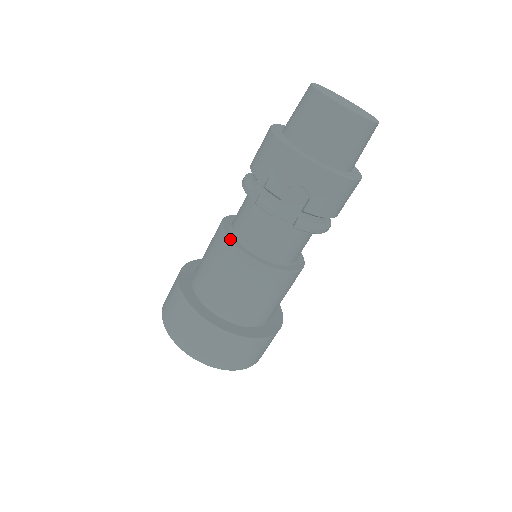
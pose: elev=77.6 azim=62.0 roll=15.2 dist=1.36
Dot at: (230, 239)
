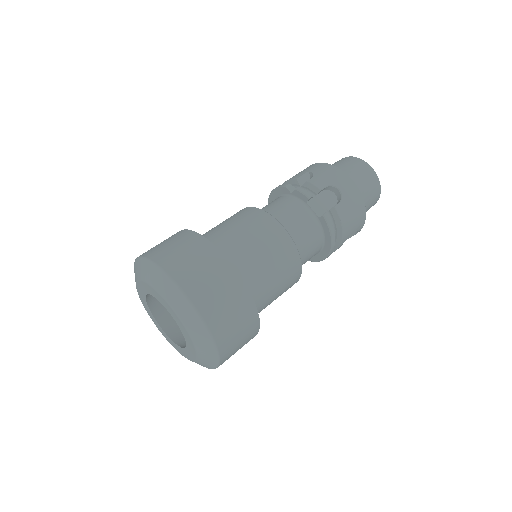
Dot at: occluded
